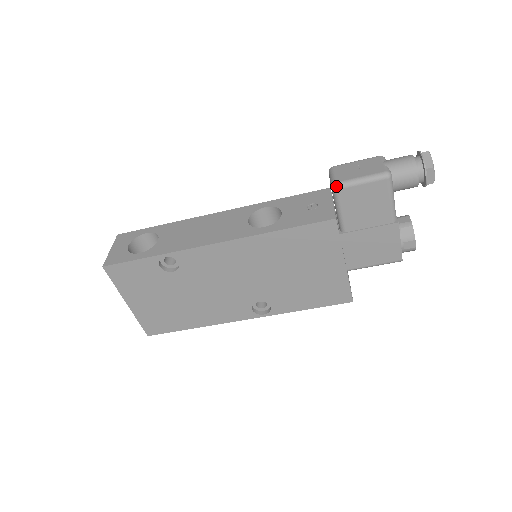
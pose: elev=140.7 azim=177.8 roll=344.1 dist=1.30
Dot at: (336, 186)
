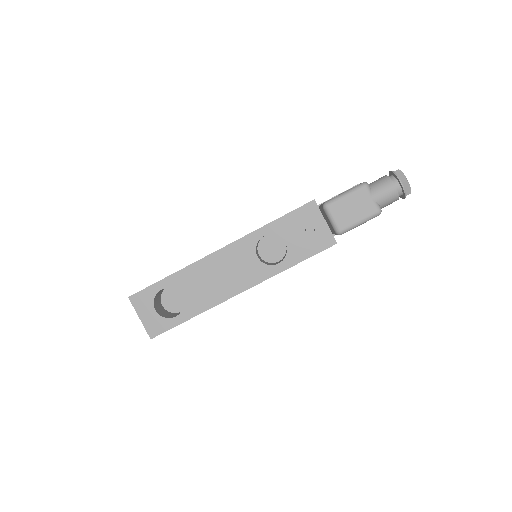
Dot at: (341, 234)
